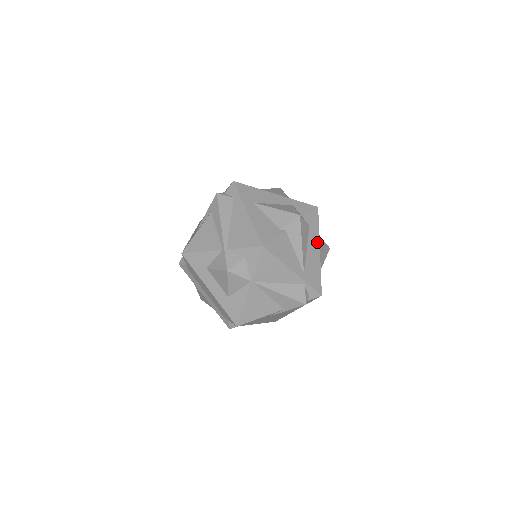
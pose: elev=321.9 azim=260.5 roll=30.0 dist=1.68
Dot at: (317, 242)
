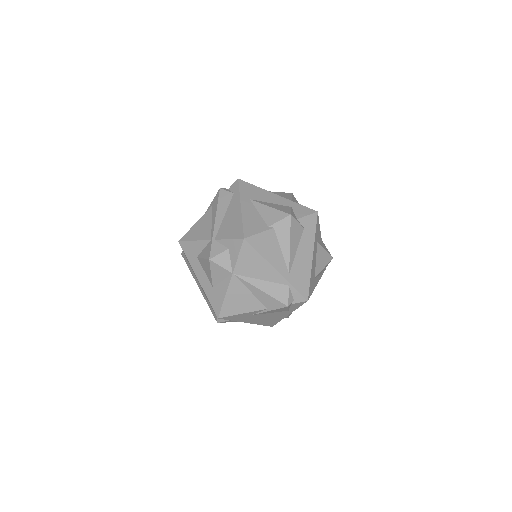
Dot at: (311, 246)
